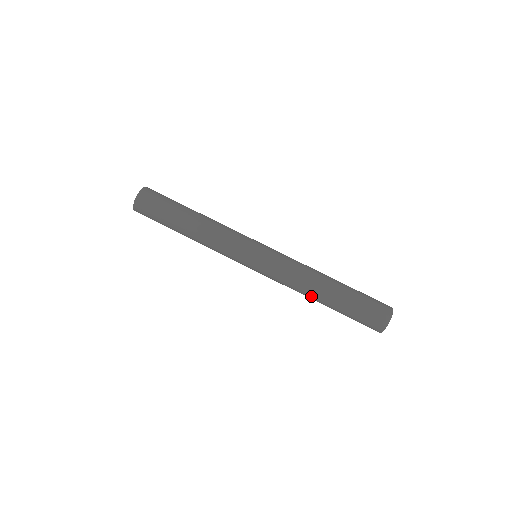
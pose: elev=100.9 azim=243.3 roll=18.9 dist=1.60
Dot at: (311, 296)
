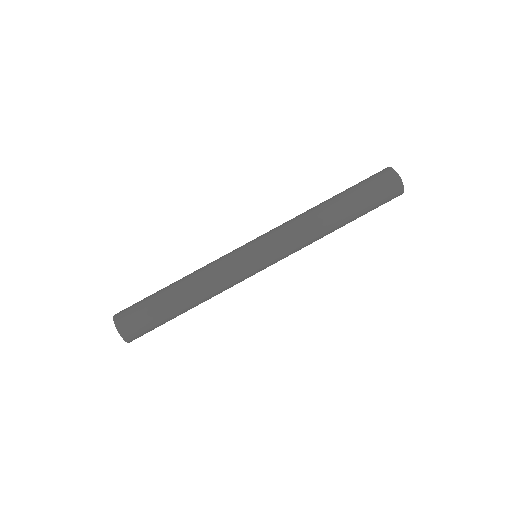
Dot at: (327, 226)
